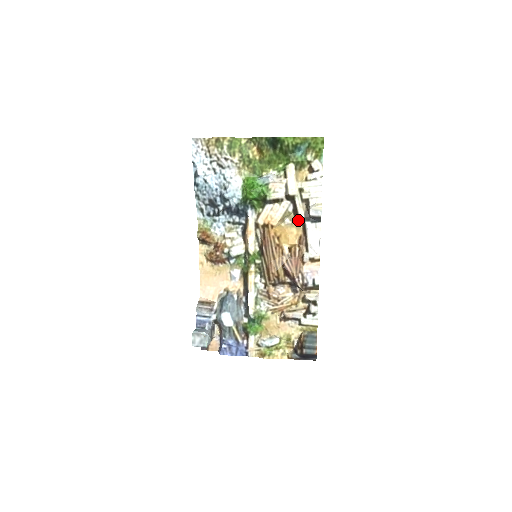
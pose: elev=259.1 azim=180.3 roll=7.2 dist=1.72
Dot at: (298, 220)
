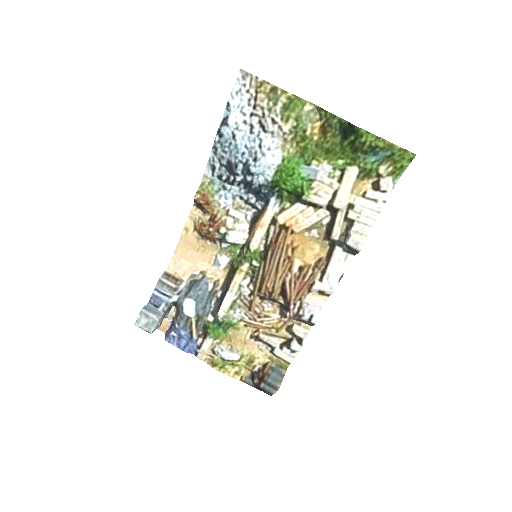
Dot at: (328, 238)
